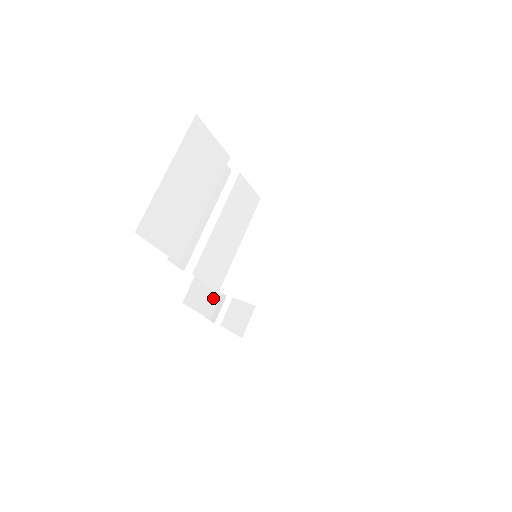
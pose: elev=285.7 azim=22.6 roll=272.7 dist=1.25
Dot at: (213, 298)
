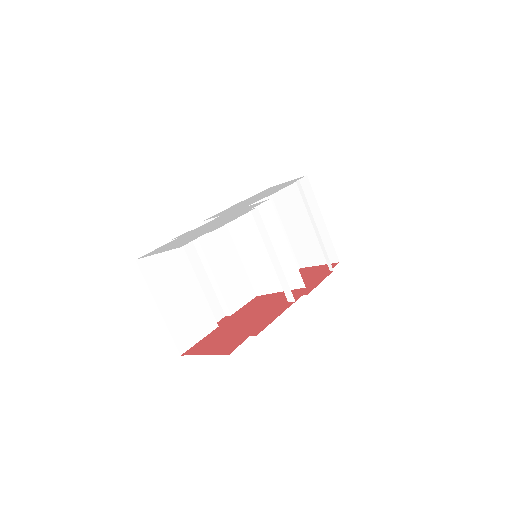
Dot at: occluded
